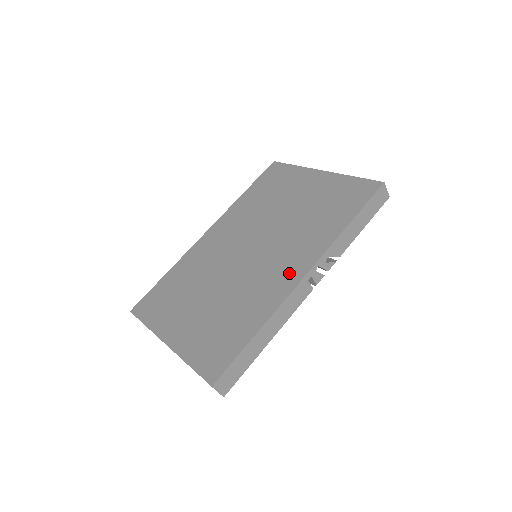
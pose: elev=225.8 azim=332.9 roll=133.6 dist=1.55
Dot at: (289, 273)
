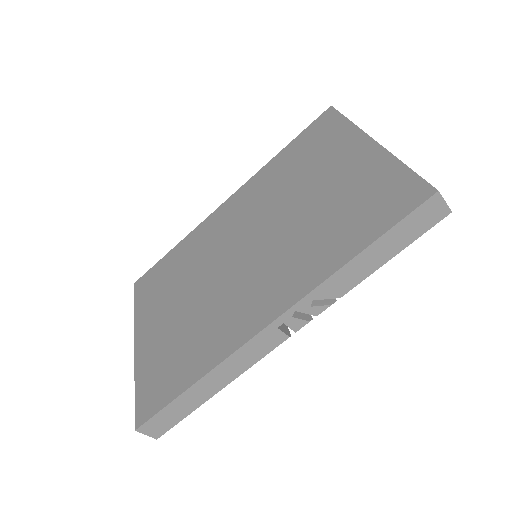
Dot at: (259, 309)
